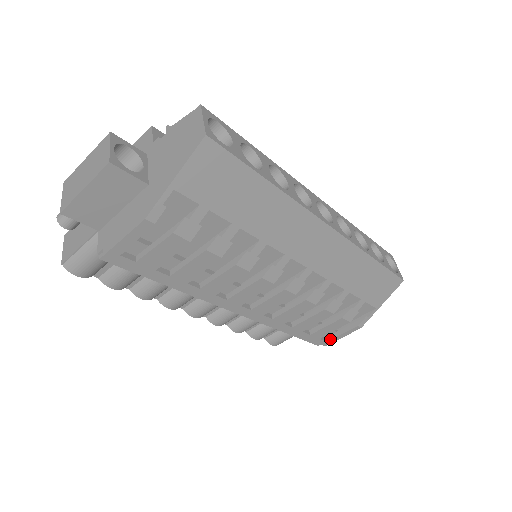
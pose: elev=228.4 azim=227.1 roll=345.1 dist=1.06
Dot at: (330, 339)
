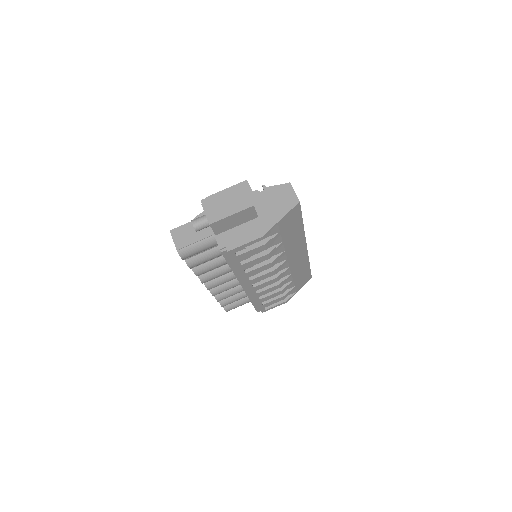
Dot at: (268, 308)
